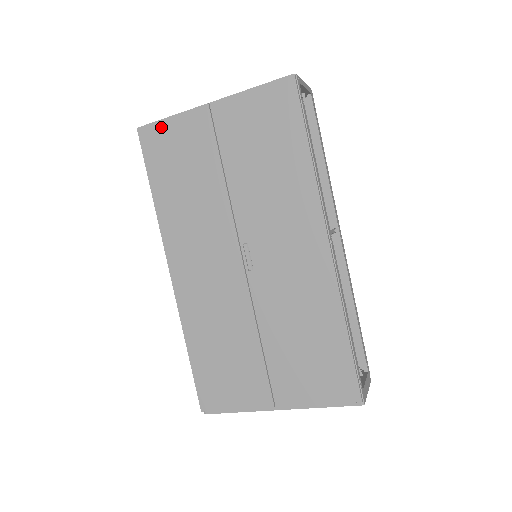
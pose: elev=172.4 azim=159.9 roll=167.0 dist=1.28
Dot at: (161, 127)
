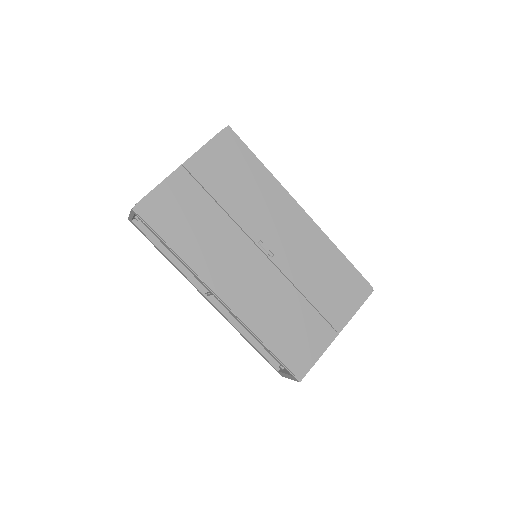
Dot at: (153, 198)
